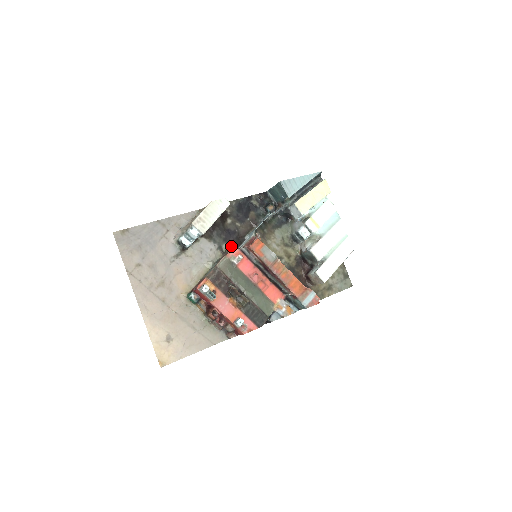
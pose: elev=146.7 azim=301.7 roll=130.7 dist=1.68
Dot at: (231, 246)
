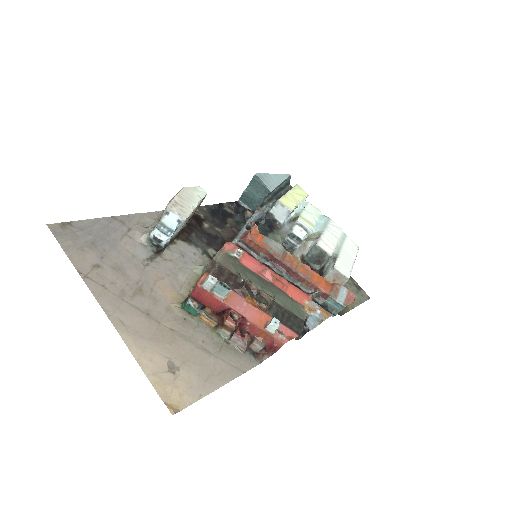
Dot at: occluded
